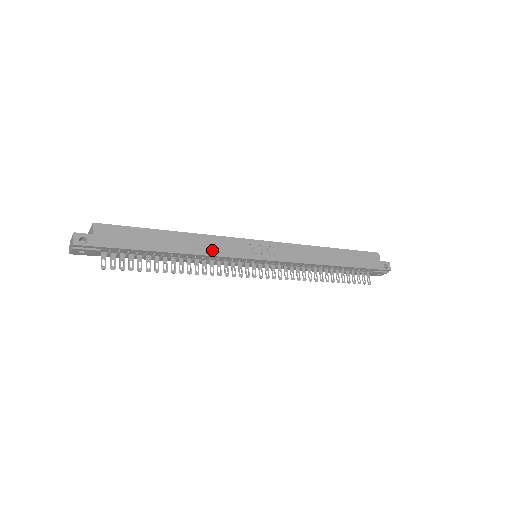
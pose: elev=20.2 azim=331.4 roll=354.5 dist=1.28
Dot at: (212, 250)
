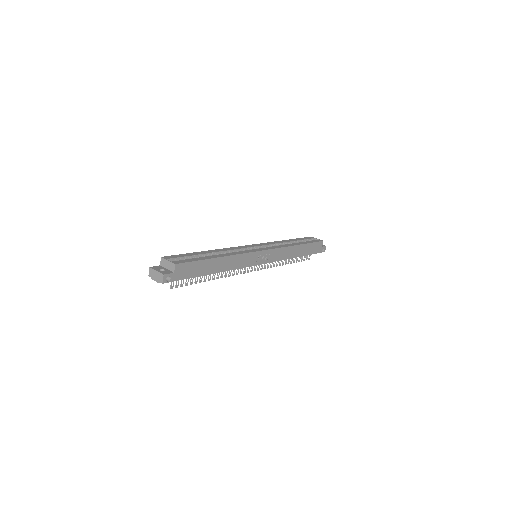
Dot at: (237, 265)
